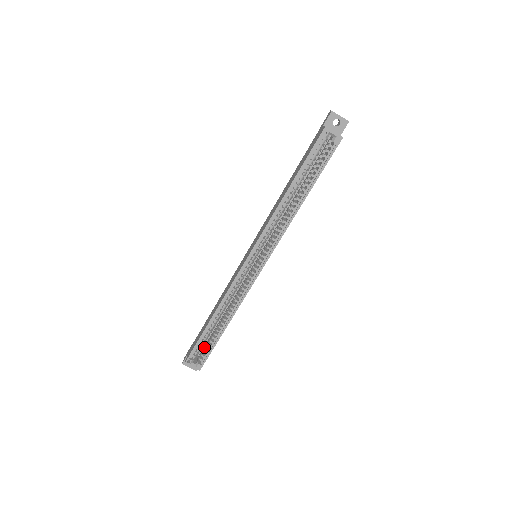
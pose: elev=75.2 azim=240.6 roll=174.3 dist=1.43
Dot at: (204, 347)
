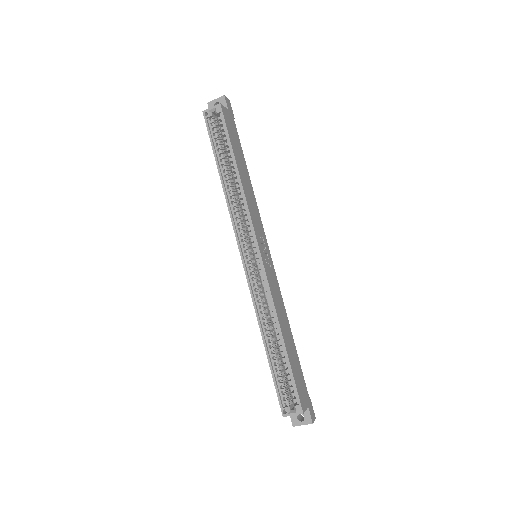
Dot at: (290, 386)
